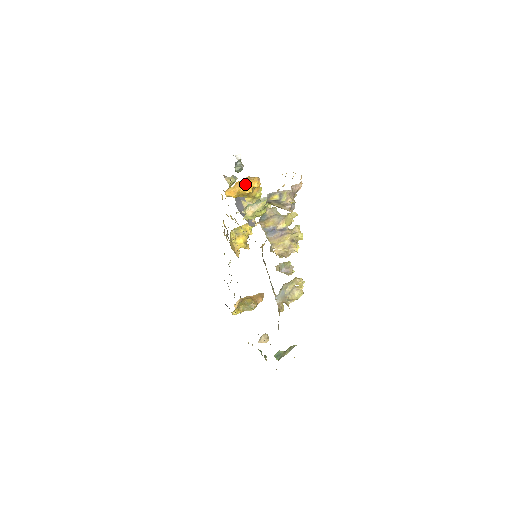
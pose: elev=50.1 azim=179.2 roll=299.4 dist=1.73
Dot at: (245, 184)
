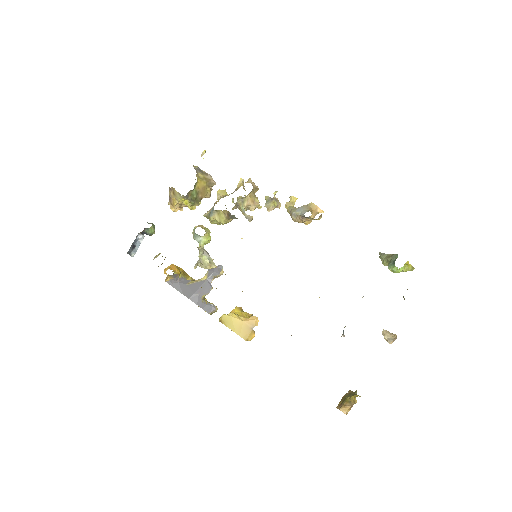
Dot at: occluded
